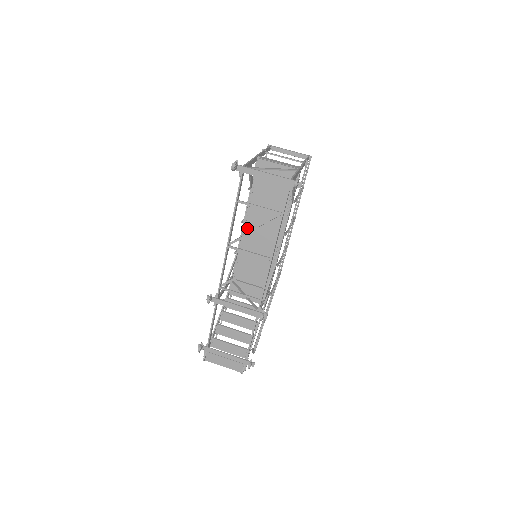
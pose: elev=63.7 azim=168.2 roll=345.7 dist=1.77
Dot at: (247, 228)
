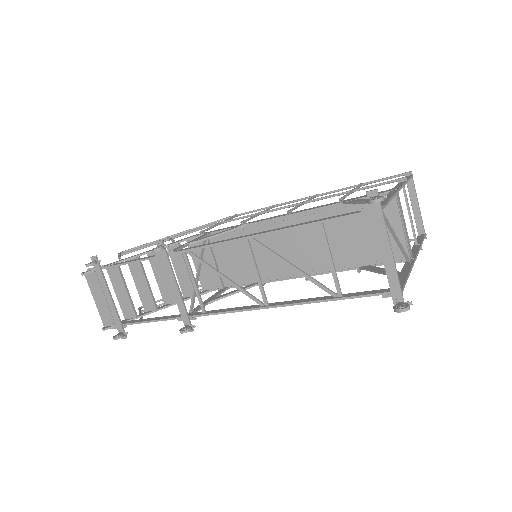
Dot at: (285, 223)
